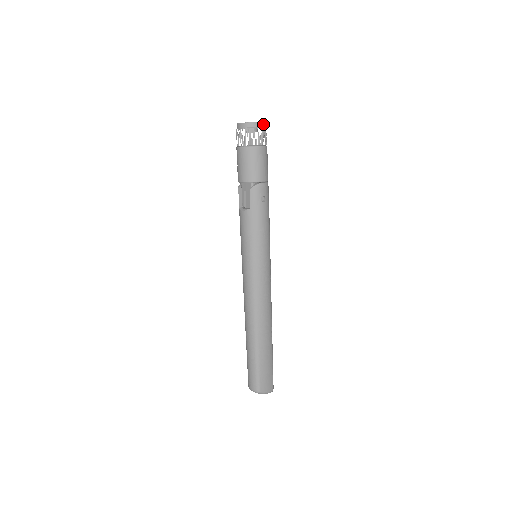
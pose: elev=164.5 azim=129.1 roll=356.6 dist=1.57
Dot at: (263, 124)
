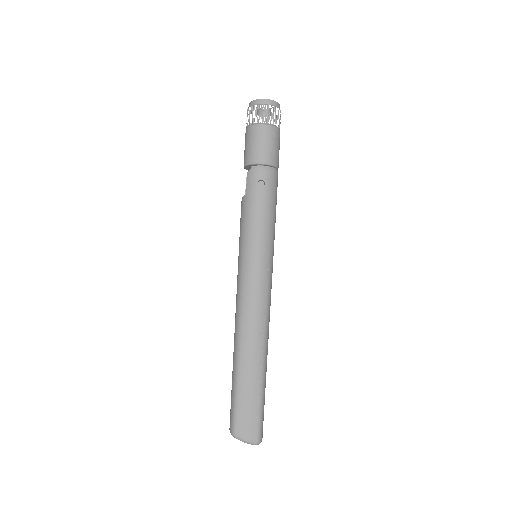
Dot at: (271, 102)
